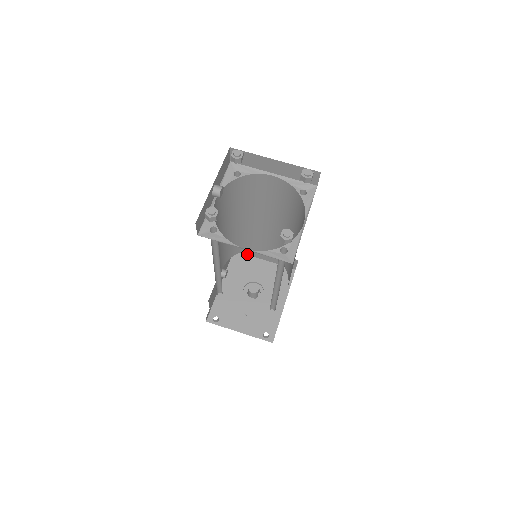
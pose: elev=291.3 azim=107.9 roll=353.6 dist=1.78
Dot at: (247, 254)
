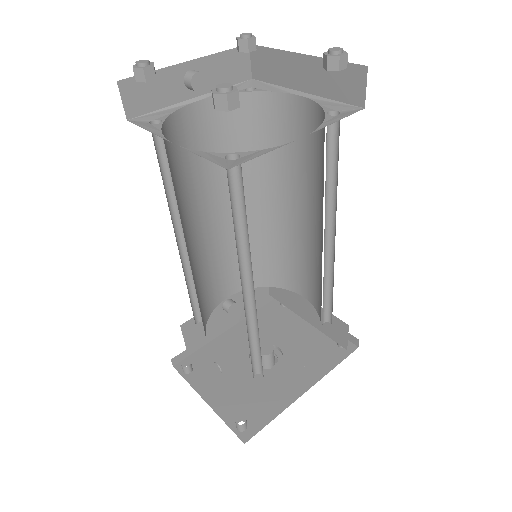
Dot at: (285, 305)
